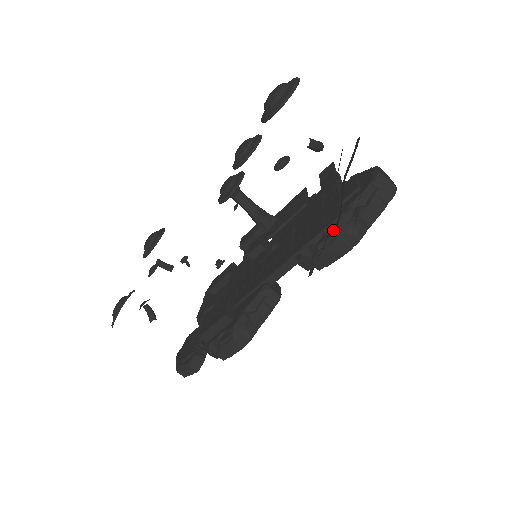
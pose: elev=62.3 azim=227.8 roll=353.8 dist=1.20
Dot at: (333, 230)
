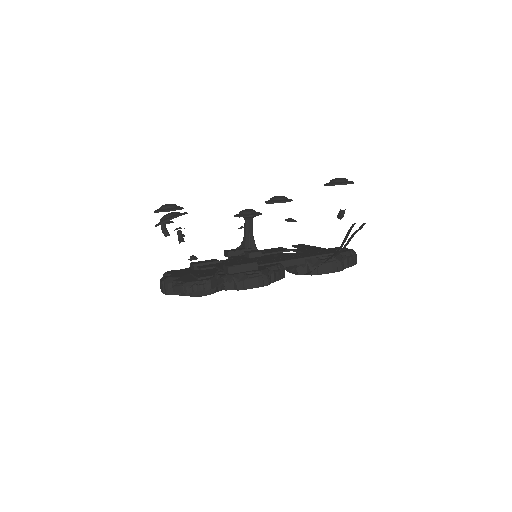
Dot at: (332, 257)
